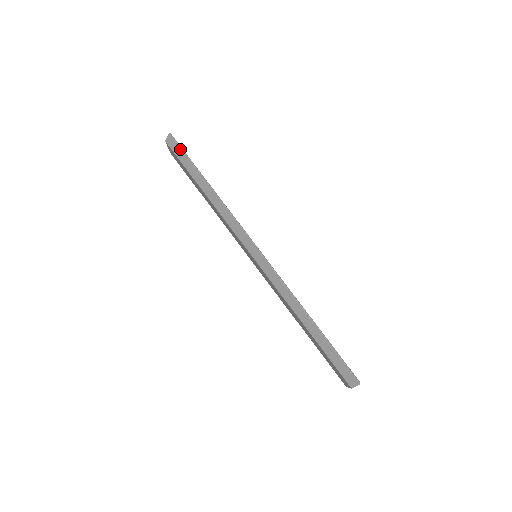
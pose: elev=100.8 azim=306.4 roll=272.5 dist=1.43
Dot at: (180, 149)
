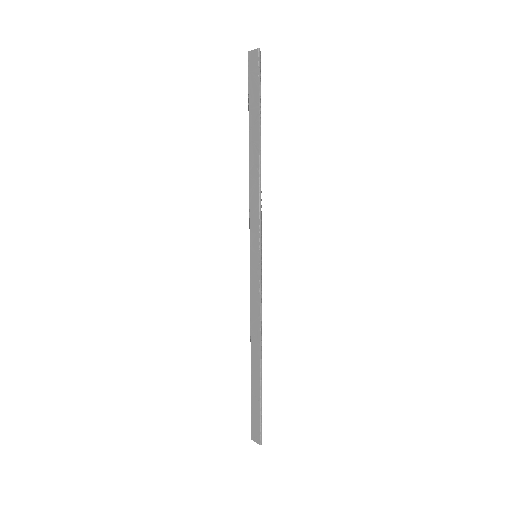
Dot at: (257, 80)
